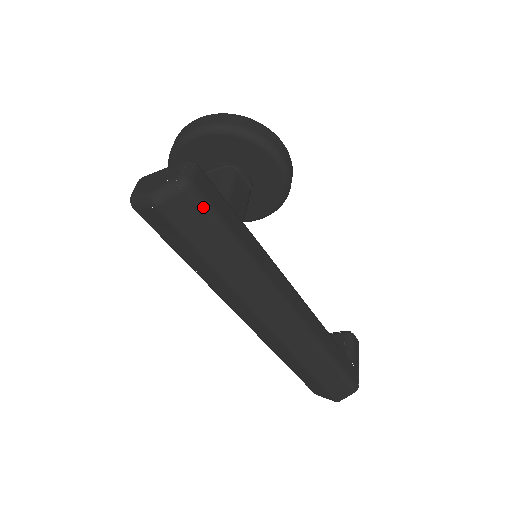
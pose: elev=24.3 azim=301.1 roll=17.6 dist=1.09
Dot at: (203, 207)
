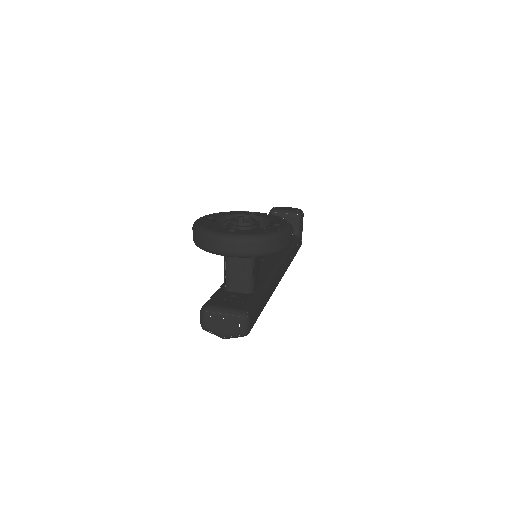
Dot at: (252, 327)
